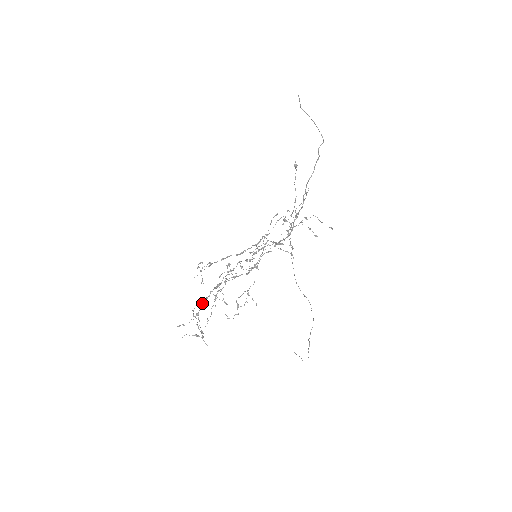
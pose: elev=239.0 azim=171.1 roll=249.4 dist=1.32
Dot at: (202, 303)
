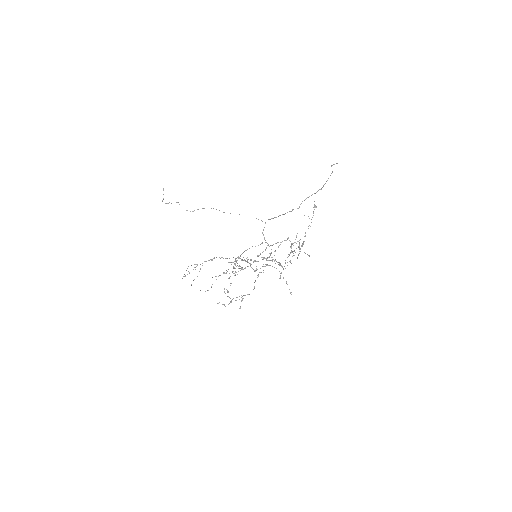
Dot at: (205, 261)
